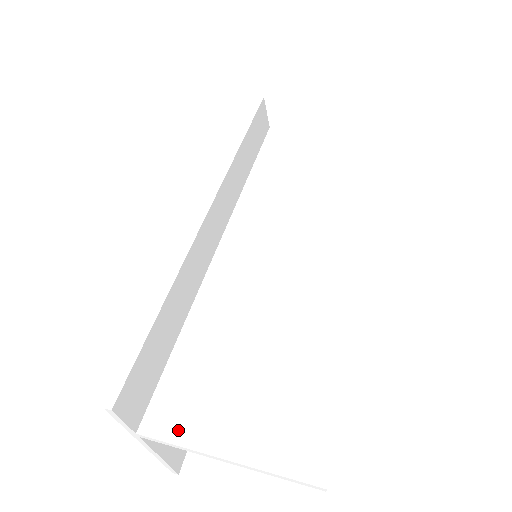
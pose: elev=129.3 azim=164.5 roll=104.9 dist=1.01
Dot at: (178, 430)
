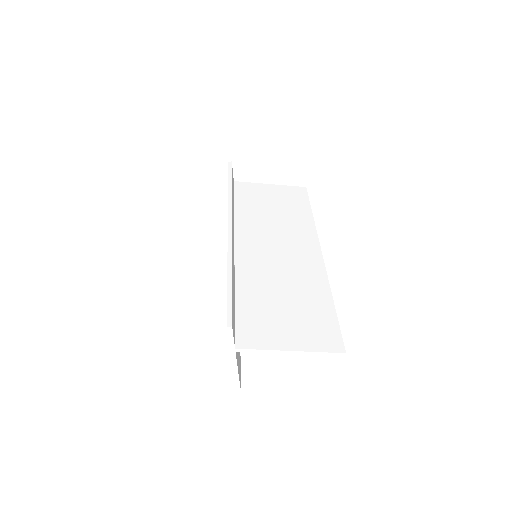
Dot at: (258, 343)
